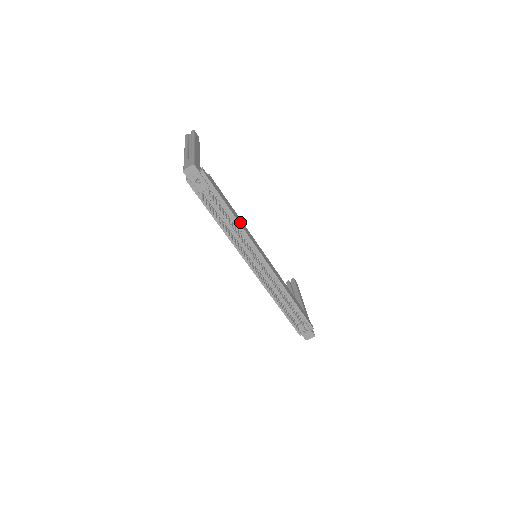
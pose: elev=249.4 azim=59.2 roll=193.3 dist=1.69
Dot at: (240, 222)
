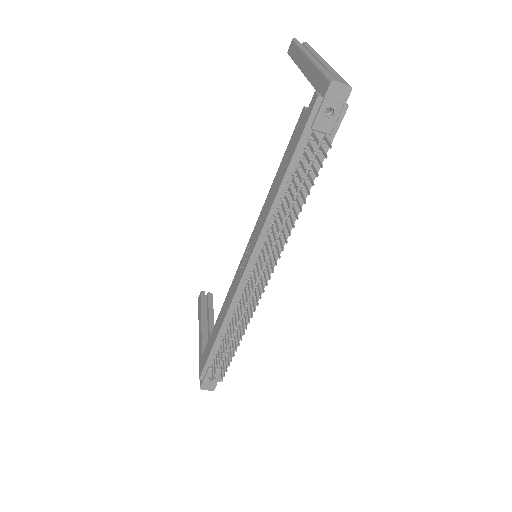
Dot at: occluded
